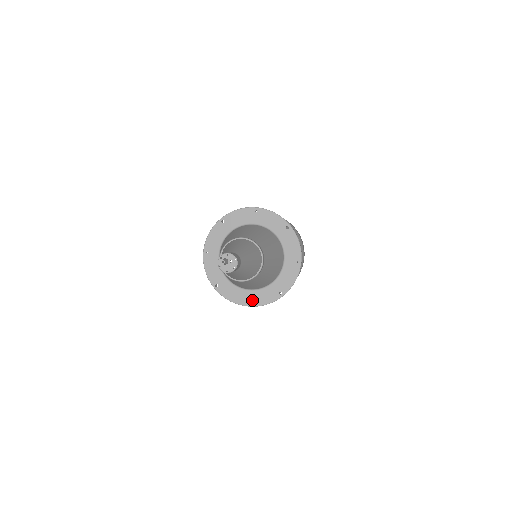
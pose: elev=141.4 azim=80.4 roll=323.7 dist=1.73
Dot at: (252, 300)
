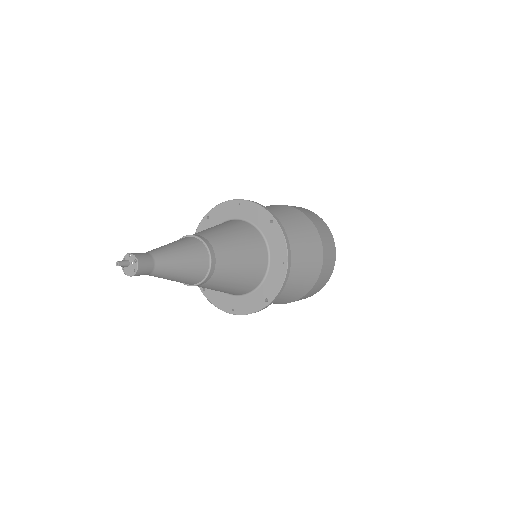
Dot at: (238, 307)
